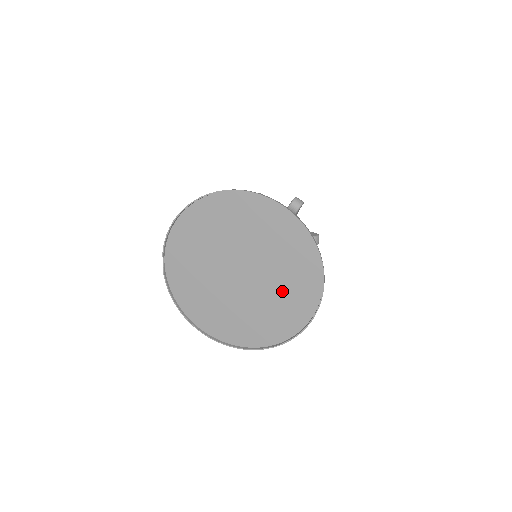
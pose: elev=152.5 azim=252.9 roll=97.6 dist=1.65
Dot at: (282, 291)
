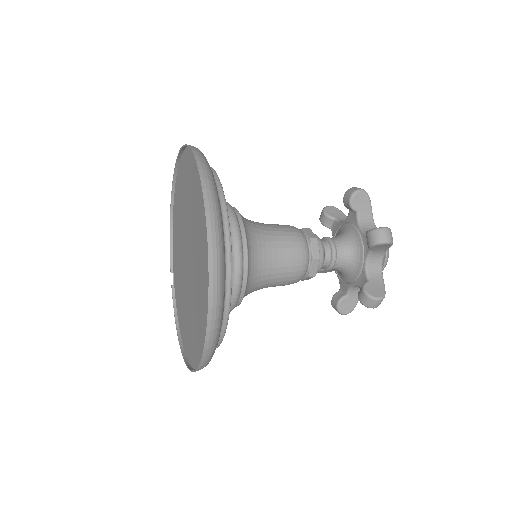
Dot at: (200, 260)
